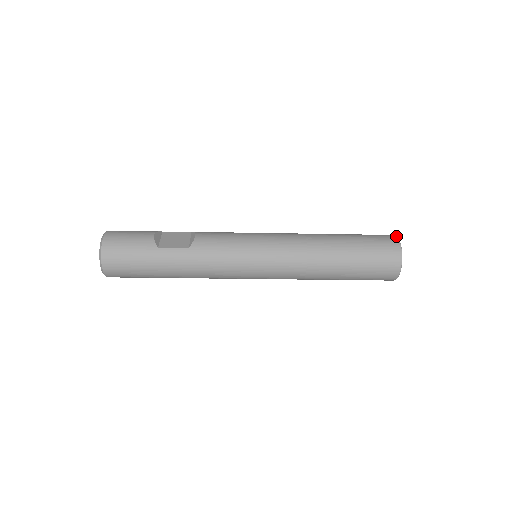
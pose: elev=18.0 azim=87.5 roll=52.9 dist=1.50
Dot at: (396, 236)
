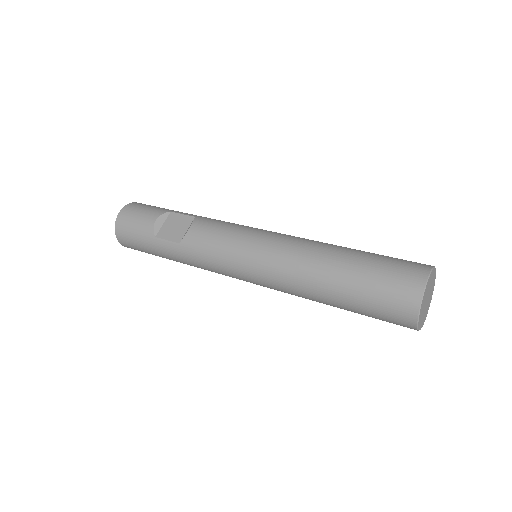
Dot at: (426, 276)
